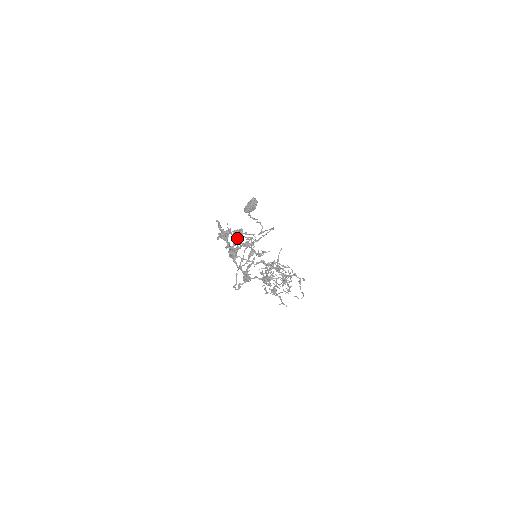
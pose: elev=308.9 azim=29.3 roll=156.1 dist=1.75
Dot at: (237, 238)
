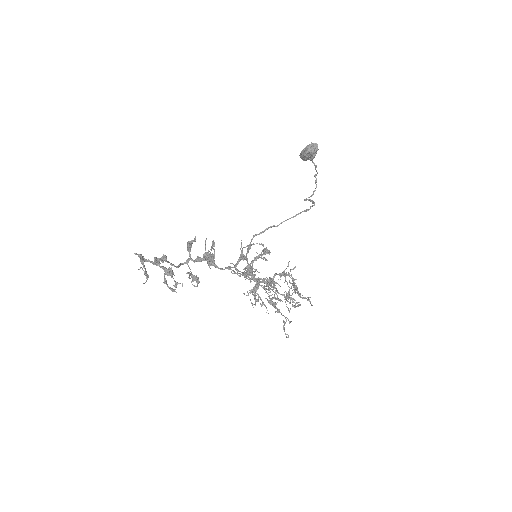
Dot at: (212, 244)
